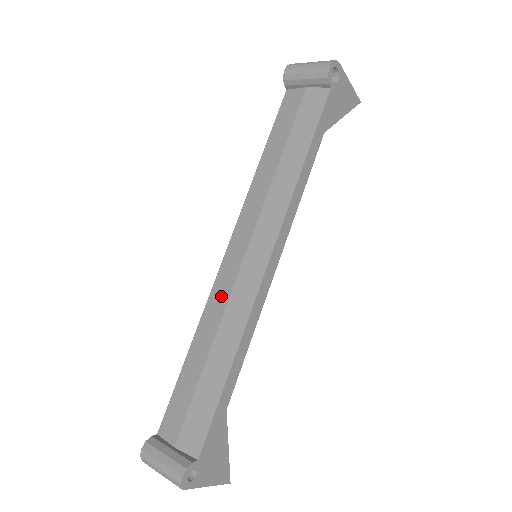
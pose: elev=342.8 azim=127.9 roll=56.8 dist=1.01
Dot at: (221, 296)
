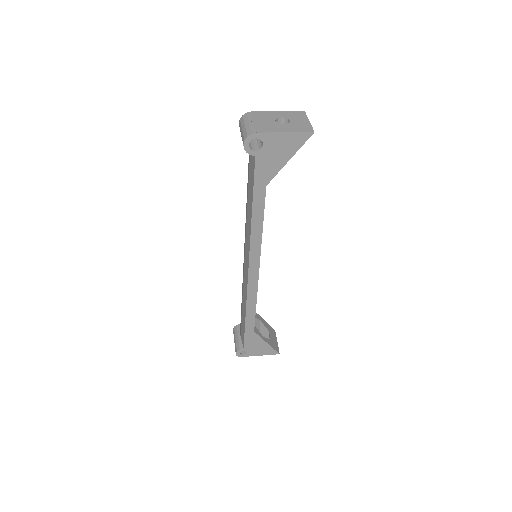
Dot at: occluded
